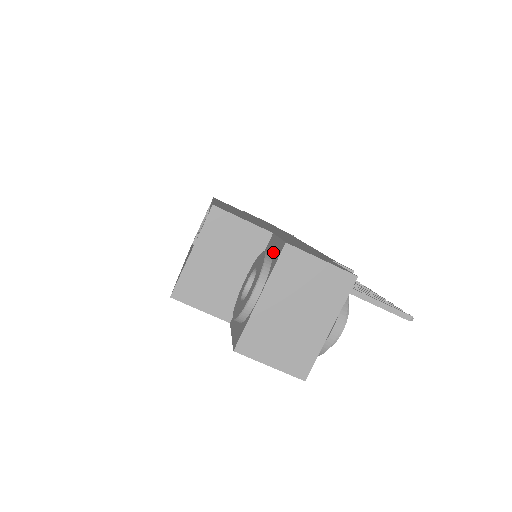
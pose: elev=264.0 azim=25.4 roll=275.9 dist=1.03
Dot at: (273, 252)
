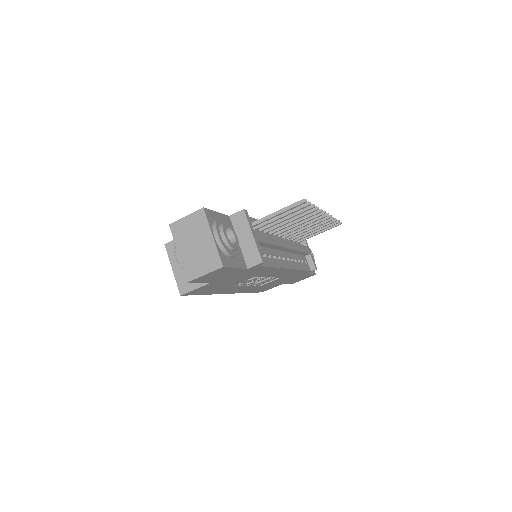
Dot at: occluded
